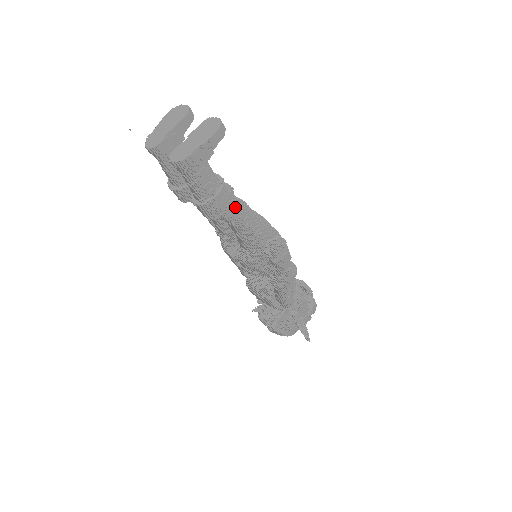
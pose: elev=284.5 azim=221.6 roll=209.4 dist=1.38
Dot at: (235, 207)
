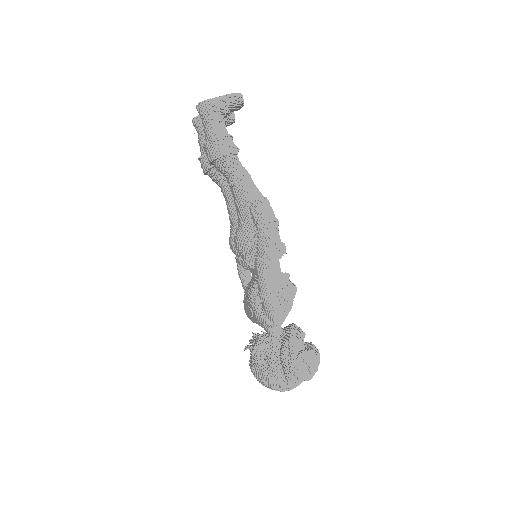
Dot at: (235, 162)
